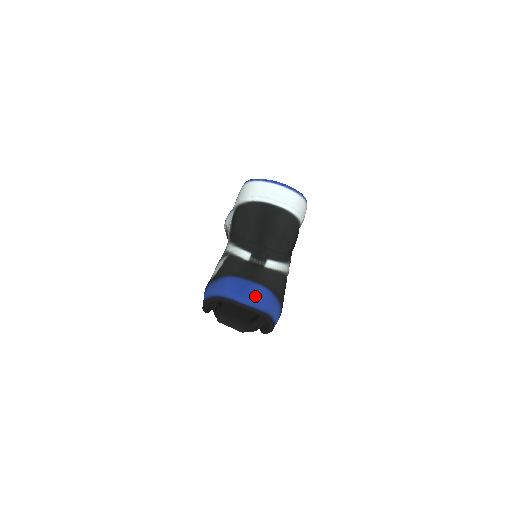
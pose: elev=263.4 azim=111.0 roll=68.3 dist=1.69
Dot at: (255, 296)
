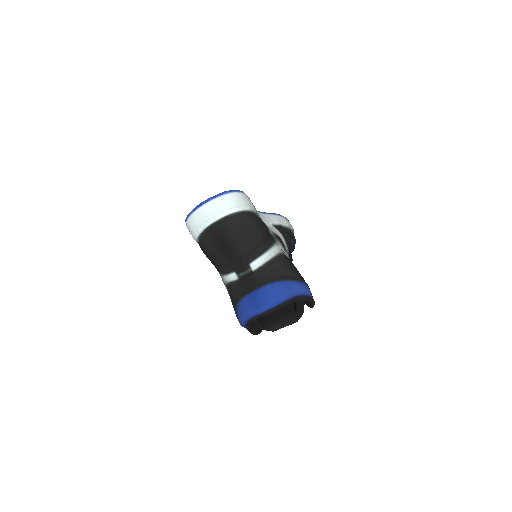
Dot at: (269, 297)
